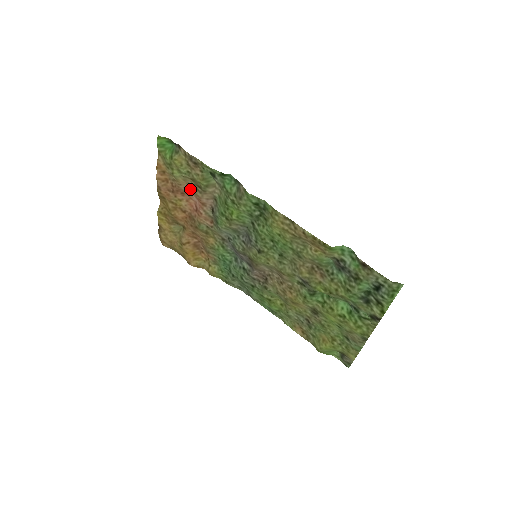
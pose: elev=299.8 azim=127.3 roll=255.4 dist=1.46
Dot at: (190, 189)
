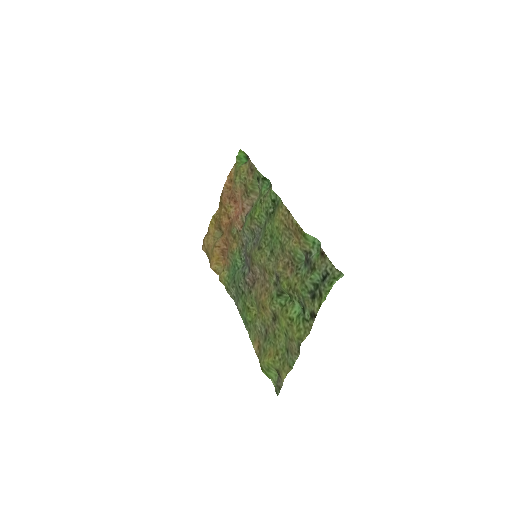
Dot at: (240, 195)
